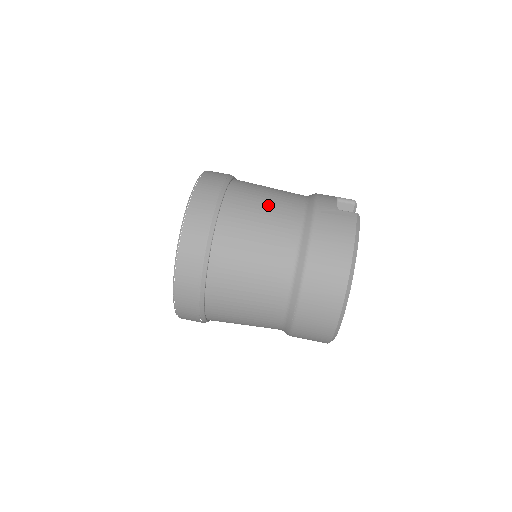
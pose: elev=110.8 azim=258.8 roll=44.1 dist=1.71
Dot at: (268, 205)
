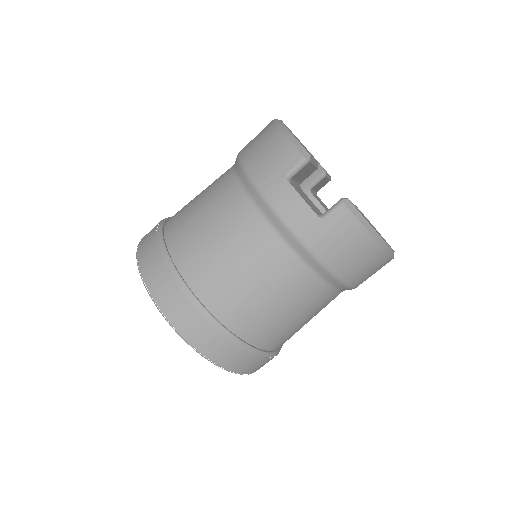
Dot at: (262, 287)
